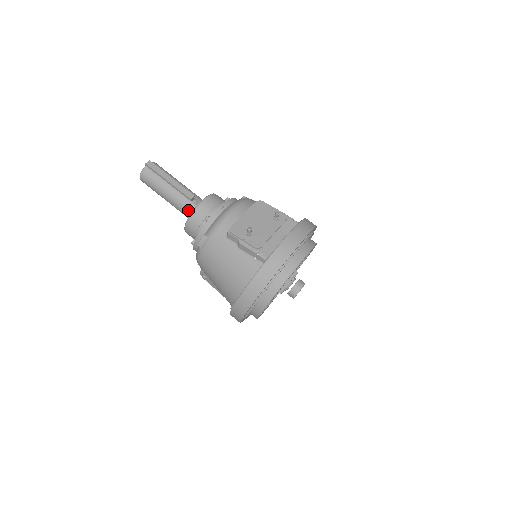
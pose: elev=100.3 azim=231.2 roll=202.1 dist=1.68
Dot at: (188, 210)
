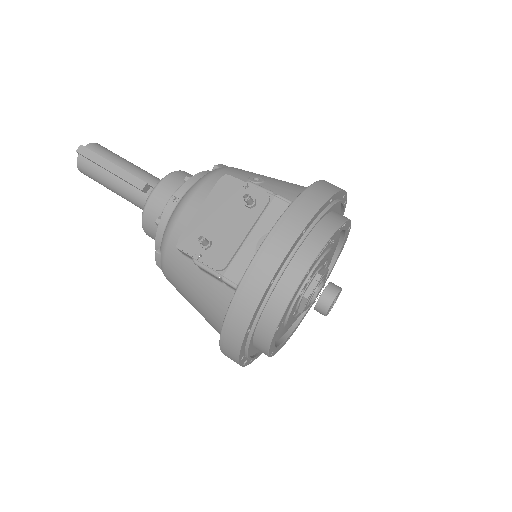
Dot at: occluded
